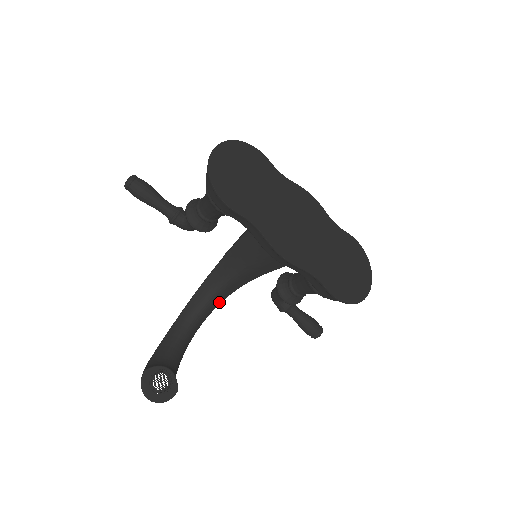
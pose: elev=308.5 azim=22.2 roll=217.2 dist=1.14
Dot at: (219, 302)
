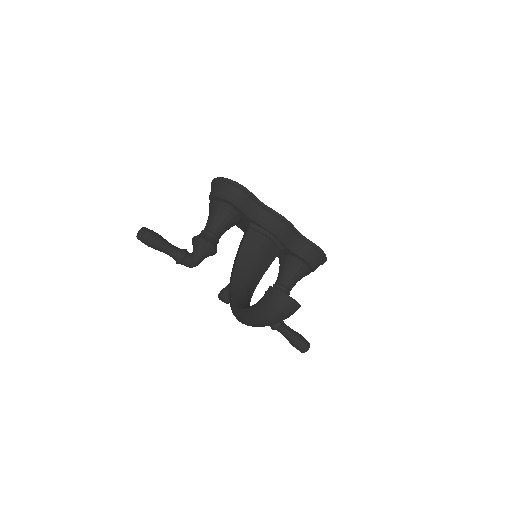
Dot at: (249, 303)
